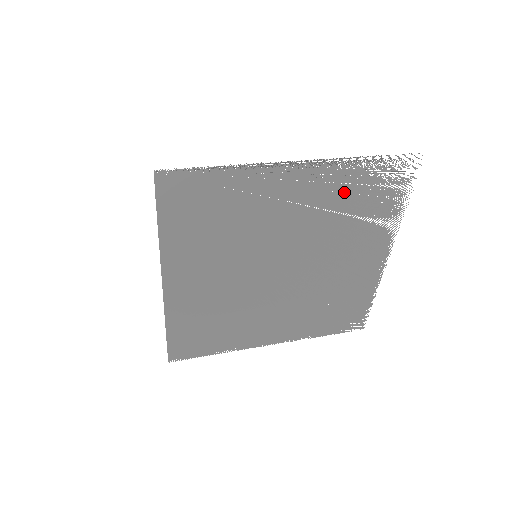
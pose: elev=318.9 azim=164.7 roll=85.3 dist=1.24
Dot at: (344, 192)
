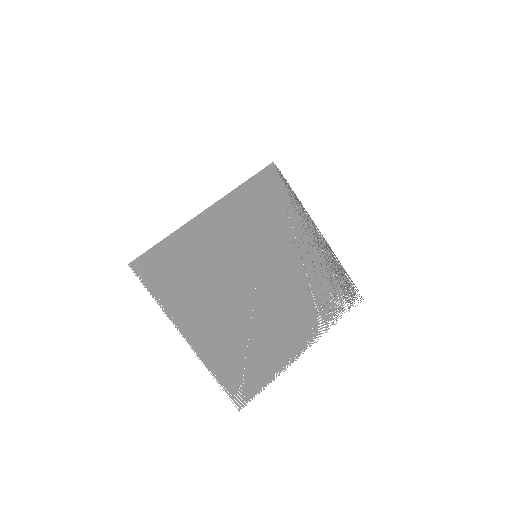
Dot at: (321, 274)
